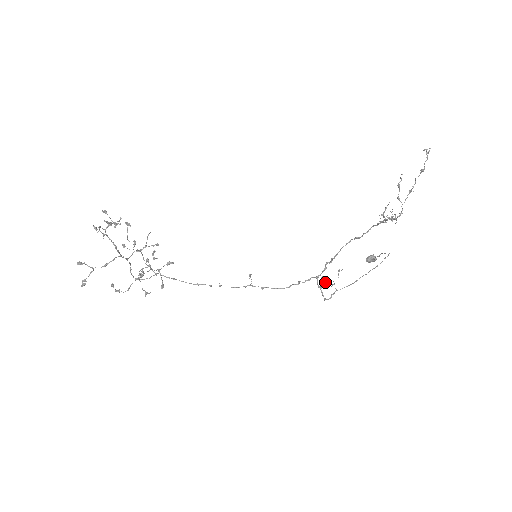
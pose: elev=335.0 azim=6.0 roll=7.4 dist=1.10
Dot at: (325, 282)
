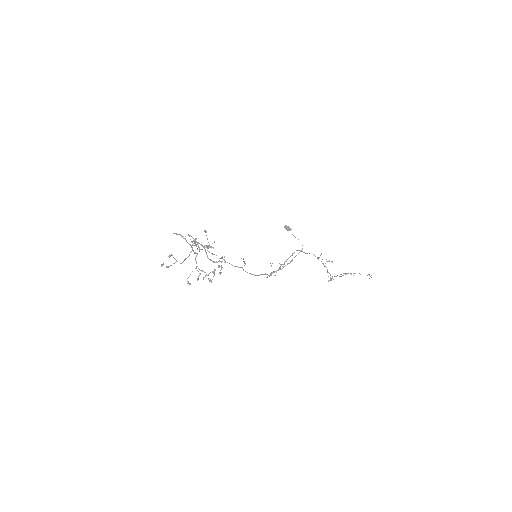
Dot at: (271, 266)
